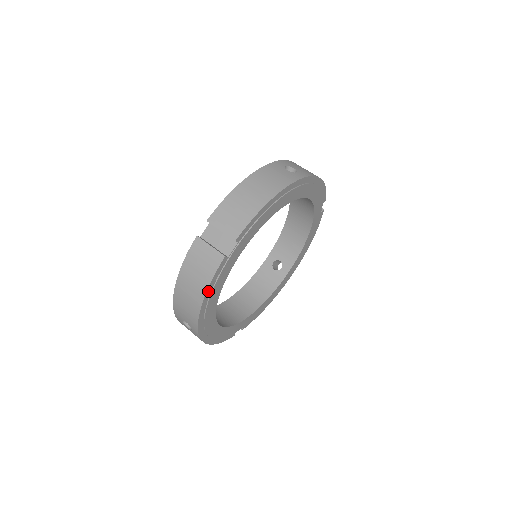
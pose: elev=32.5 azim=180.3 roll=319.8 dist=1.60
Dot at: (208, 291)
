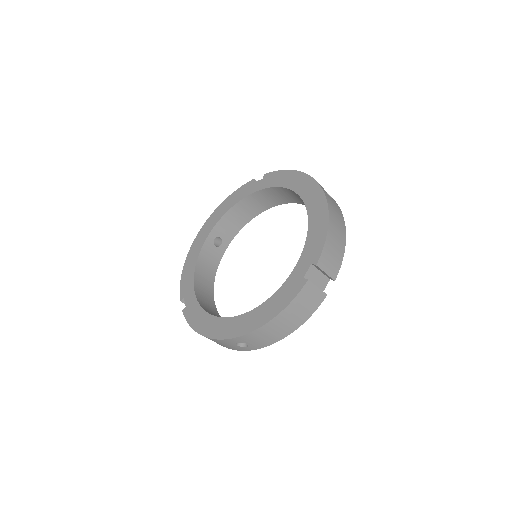
Dot at: (301, 322)
